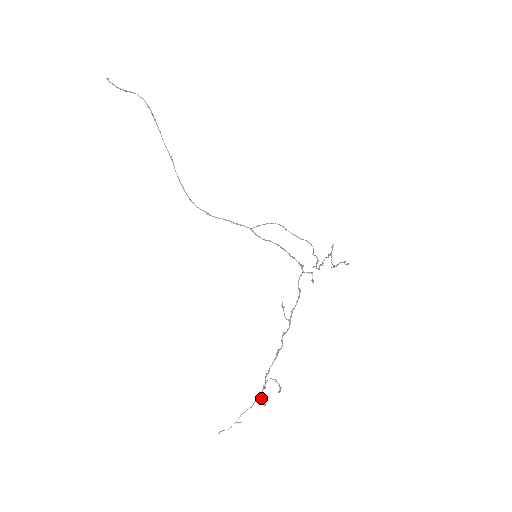
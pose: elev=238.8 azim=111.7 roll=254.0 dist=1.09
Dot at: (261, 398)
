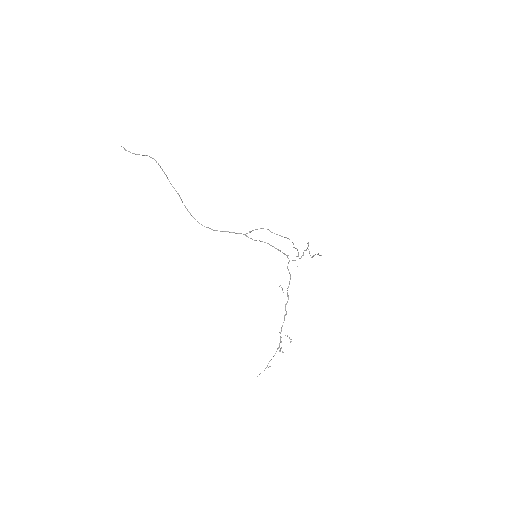
Dot at: (280, 348)
